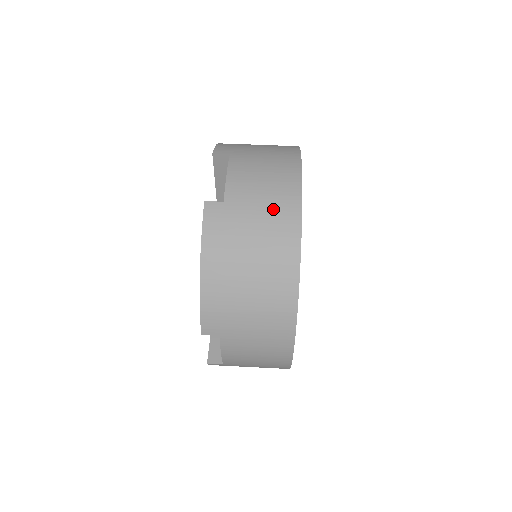
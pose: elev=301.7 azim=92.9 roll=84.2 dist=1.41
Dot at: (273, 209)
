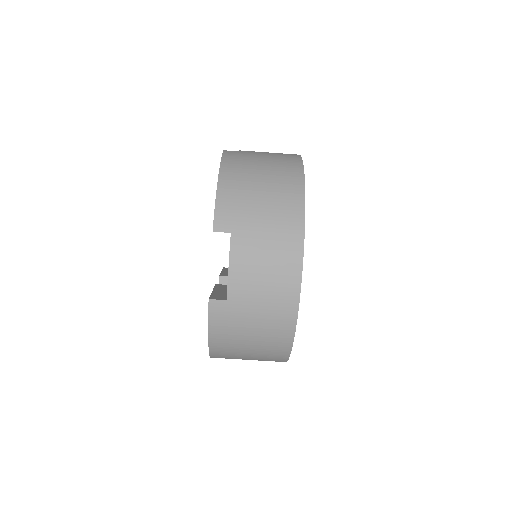
Dot at: (272, 308)
